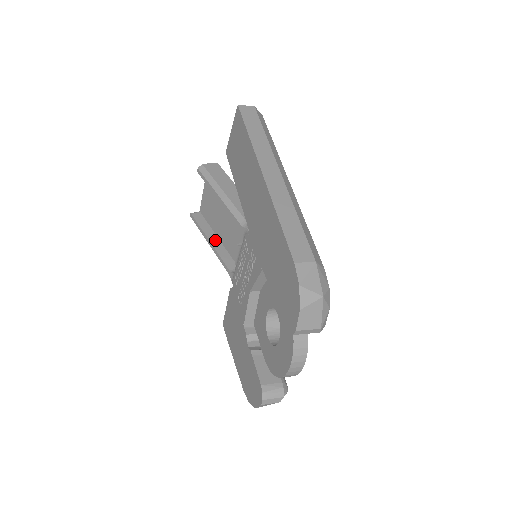
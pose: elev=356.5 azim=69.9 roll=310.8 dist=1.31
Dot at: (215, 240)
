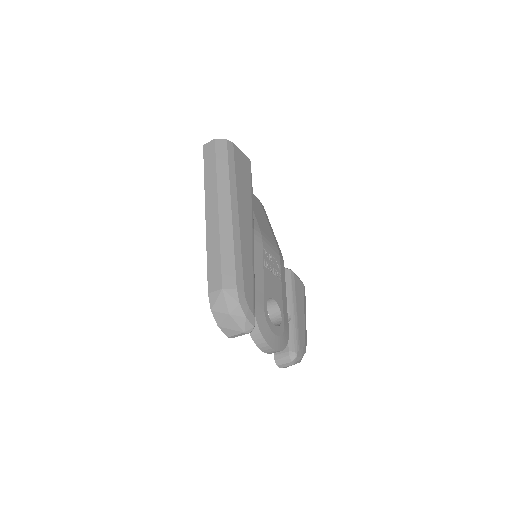
Dot at: occluded
